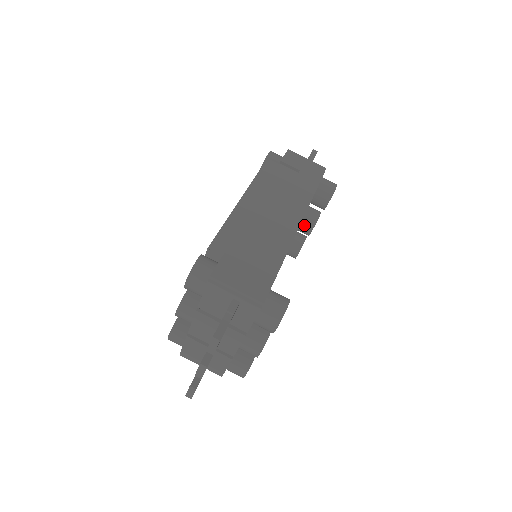
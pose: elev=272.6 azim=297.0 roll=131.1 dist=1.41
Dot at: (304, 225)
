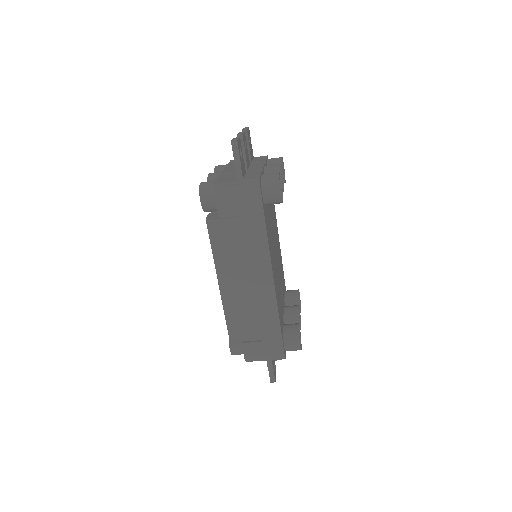
Dot at: occluded
